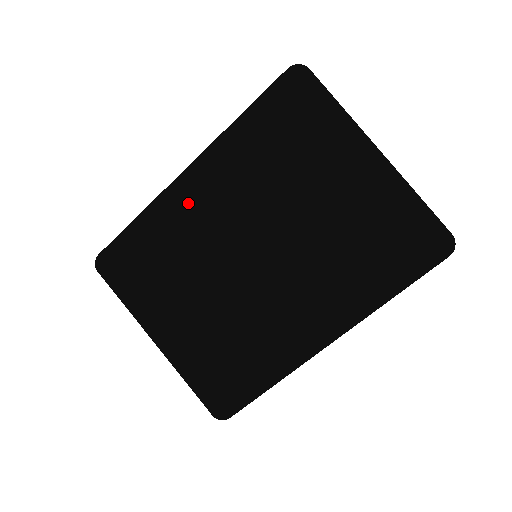
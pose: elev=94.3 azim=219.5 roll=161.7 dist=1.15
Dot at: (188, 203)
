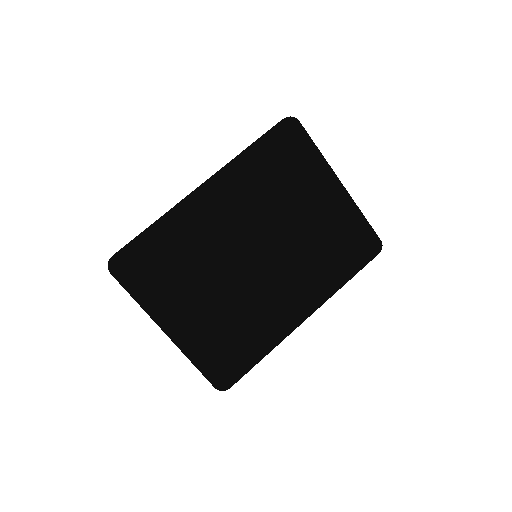
Dot at: (208, 213)
